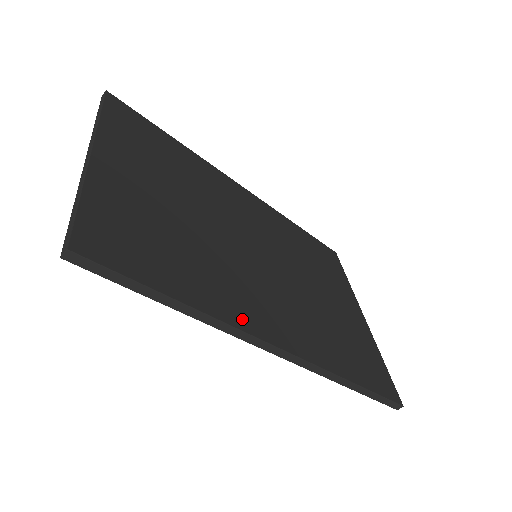
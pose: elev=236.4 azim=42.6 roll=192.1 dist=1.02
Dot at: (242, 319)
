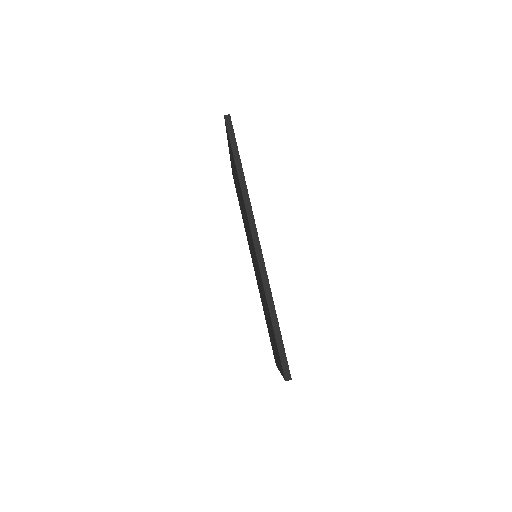
Dot at: occluded
